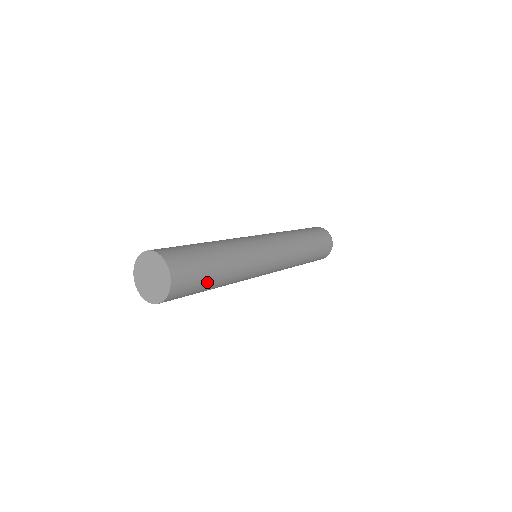
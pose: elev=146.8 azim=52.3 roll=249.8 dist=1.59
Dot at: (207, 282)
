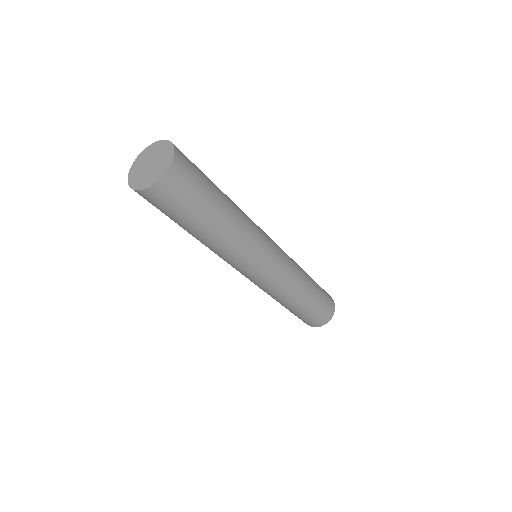
Dot at: (189, 220)
